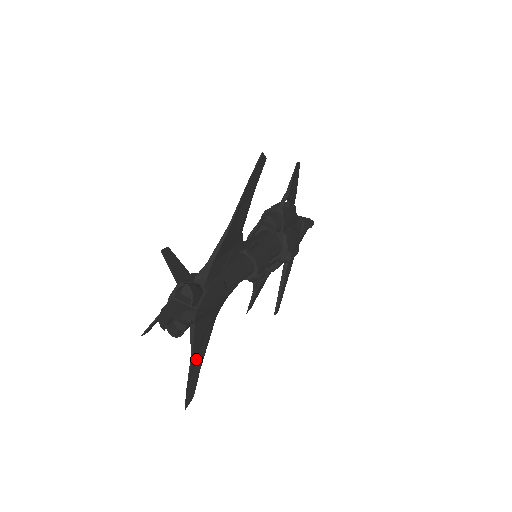
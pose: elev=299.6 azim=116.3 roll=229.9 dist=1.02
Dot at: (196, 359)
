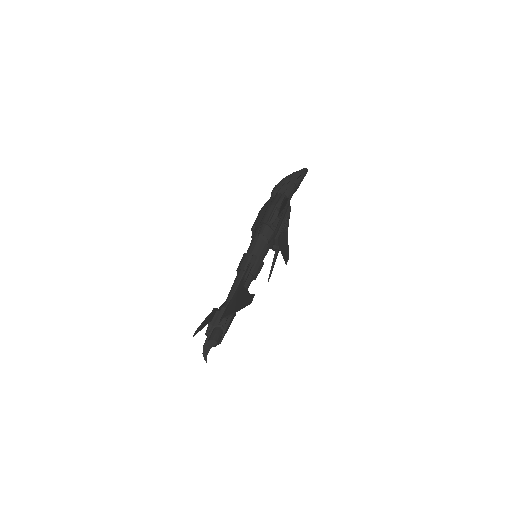
Dot at: occluded
